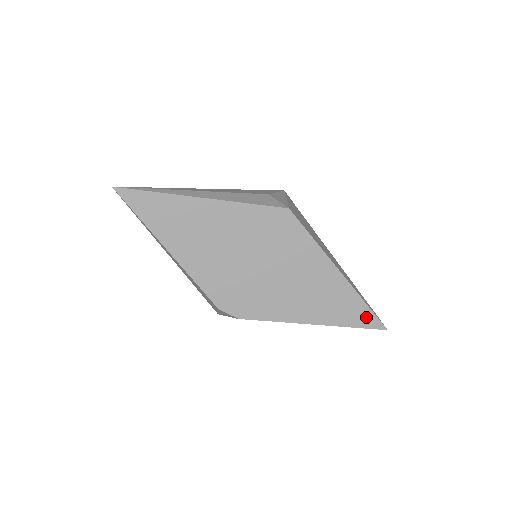
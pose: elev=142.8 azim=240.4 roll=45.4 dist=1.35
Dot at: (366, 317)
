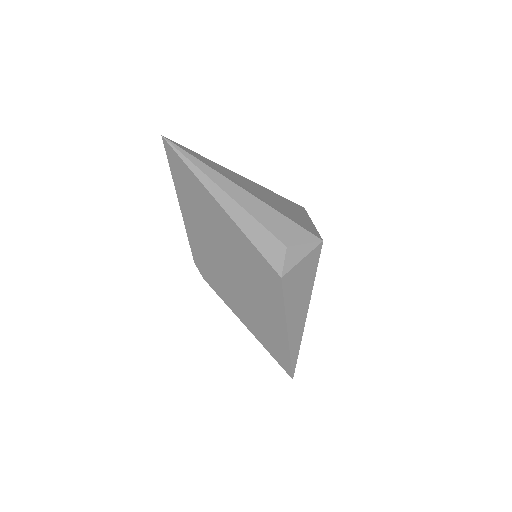
Dot at: (285, 363)
